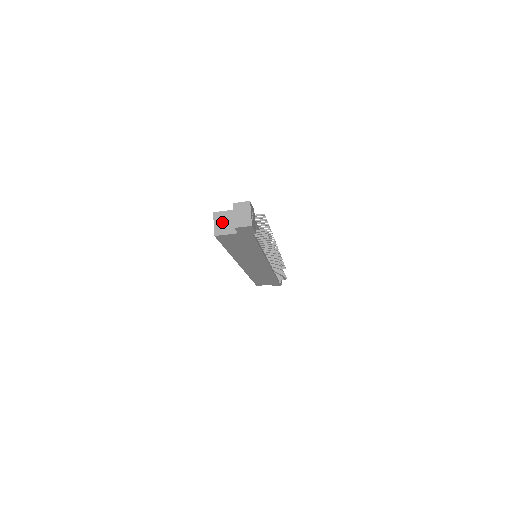
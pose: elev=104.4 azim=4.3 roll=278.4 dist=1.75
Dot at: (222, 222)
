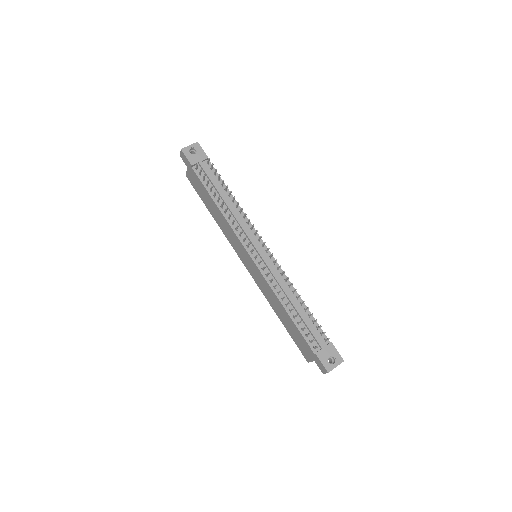
Dot at: occluded
